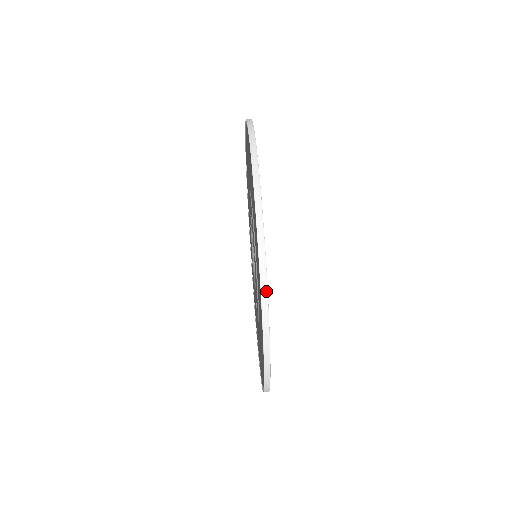
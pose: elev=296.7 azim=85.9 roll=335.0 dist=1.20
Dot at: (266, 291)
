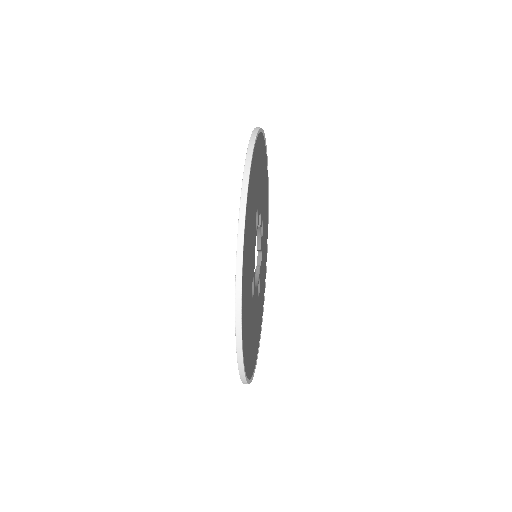
Dot at: (248, 172)
